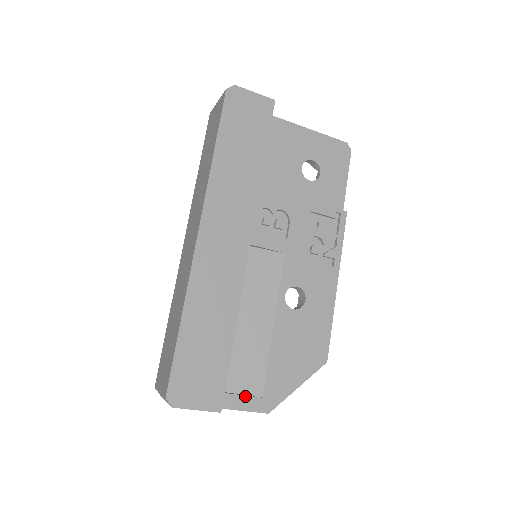
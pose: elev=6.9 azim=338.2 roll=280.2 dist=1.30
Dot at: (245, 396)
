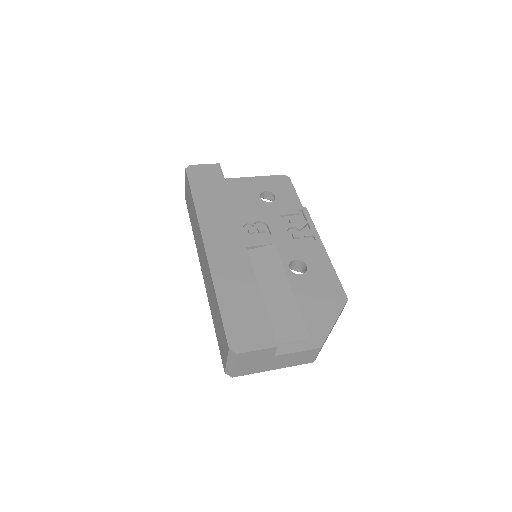
Dot at: (295, 341)
